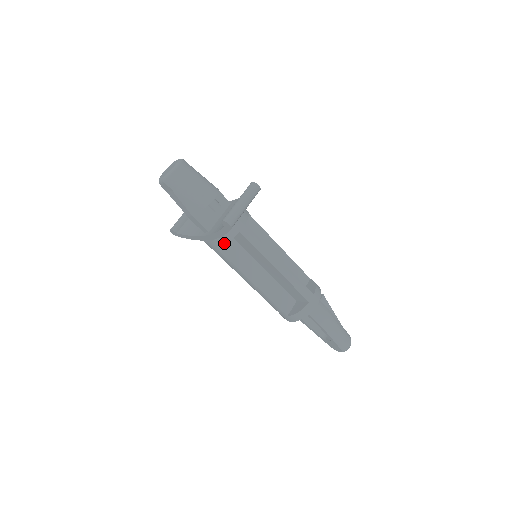
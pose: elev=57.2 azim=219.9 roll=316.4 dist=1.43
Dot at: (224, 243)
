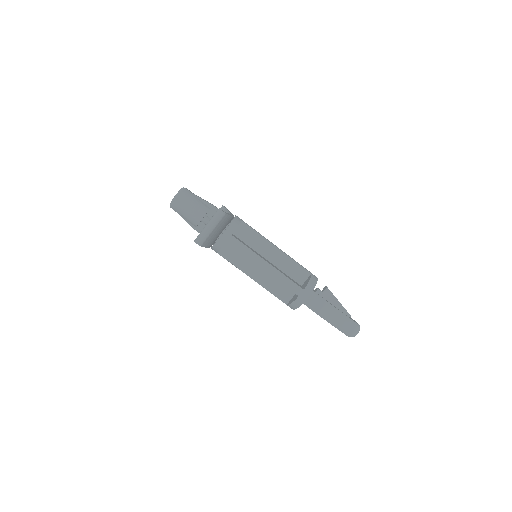
Dot at: (218, 250)
